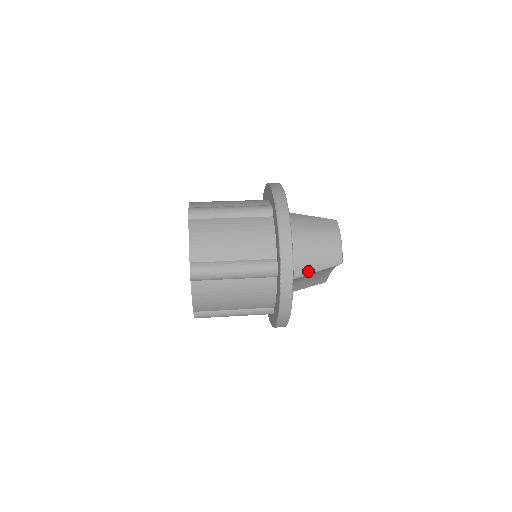
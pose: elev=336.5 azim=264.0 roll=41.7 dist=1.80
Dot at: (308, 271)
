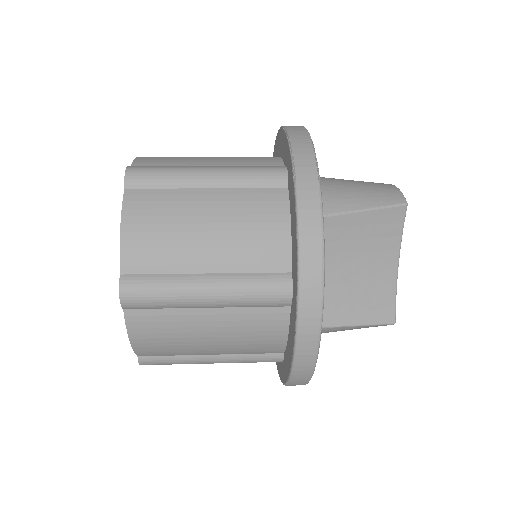
Dot at: (347, 207)
